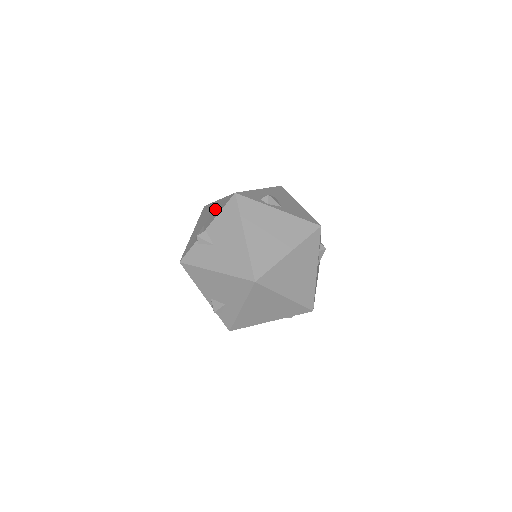
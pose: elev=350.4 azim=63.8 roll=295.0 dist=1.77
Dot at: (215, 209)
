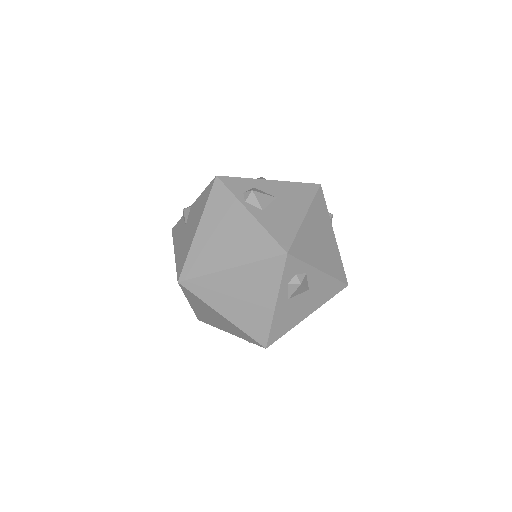
Dot at: occluded
